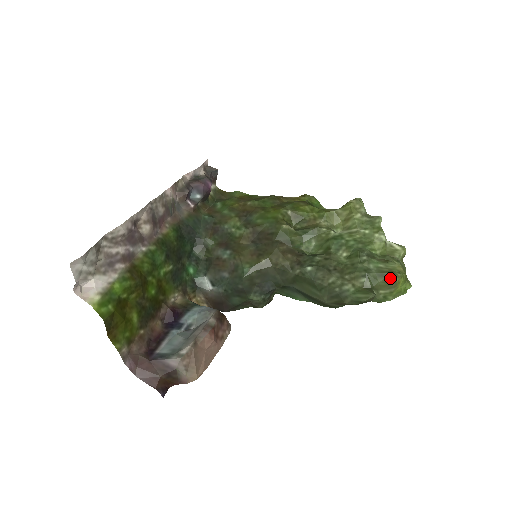
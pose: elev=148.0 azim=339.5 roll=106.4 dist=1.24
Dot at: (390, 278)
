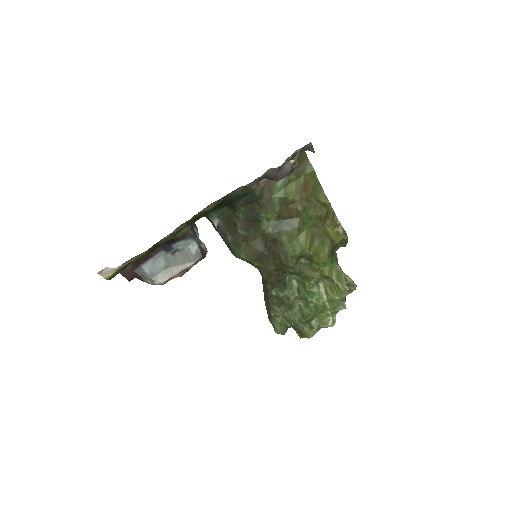
Dot at: (301, 336)
